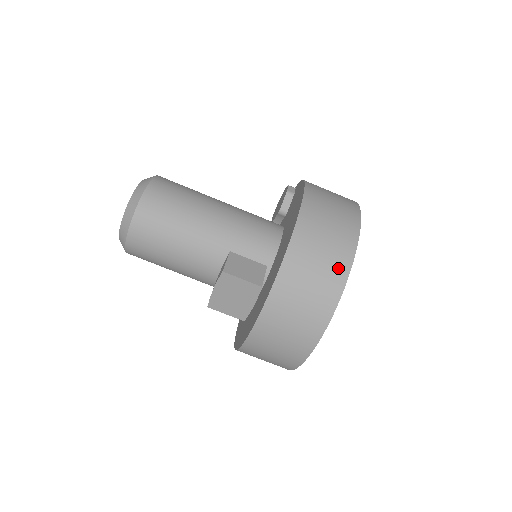
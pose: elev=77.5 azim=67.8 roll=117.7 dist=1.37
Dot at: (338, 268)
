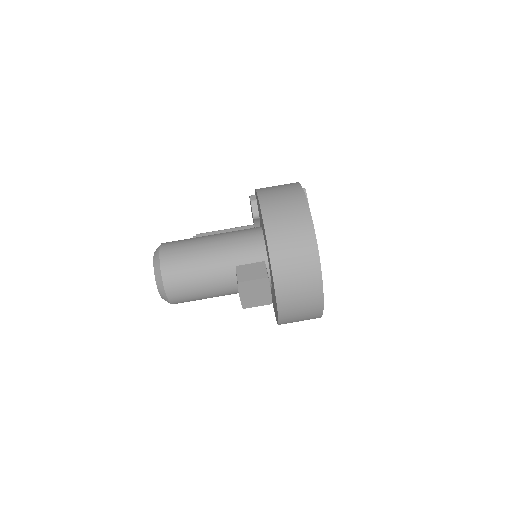
Dot at: (307, 239)
